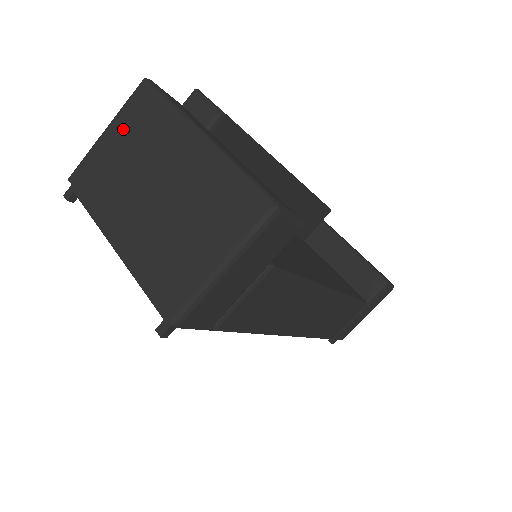
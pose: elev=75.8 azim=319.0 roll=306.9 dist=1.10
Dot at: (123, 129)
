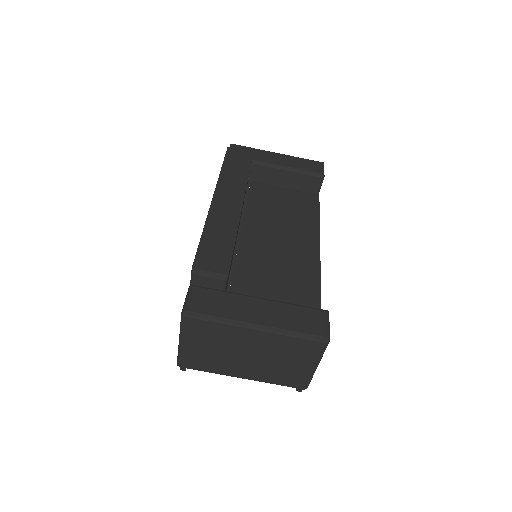
Dot at: (195, 339)
